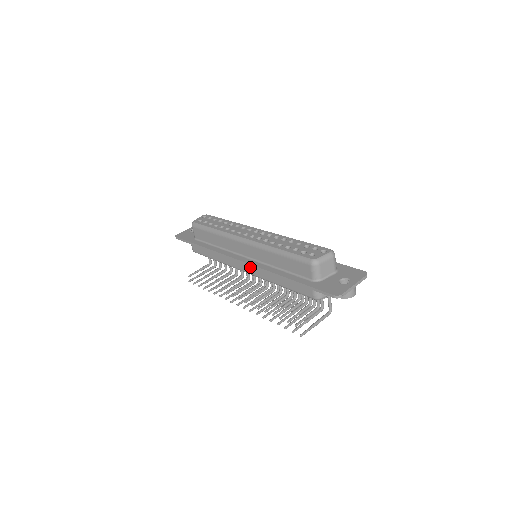
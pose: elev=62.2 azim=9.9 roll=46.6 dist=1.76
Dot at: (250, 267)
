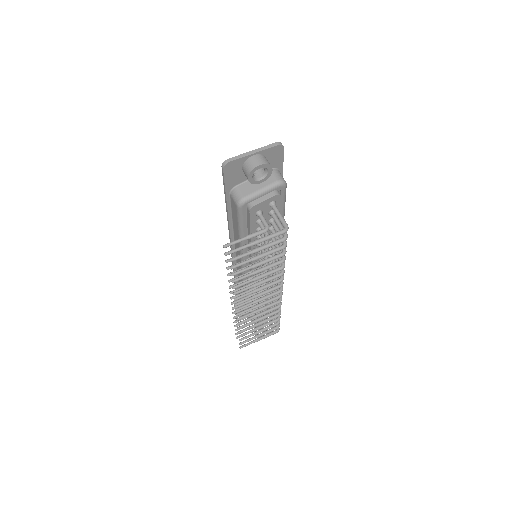
Dot at: occluded
